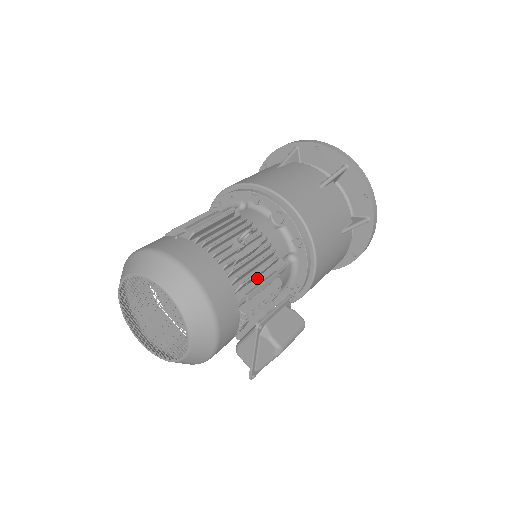
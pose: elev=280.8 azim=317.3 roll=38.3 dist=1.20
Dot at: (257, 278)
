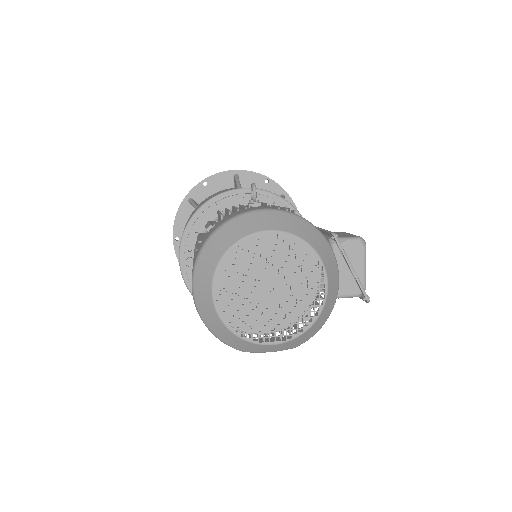
Dot at: occluded
